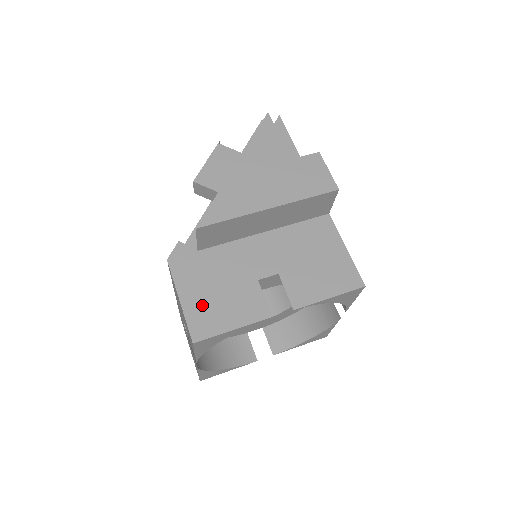
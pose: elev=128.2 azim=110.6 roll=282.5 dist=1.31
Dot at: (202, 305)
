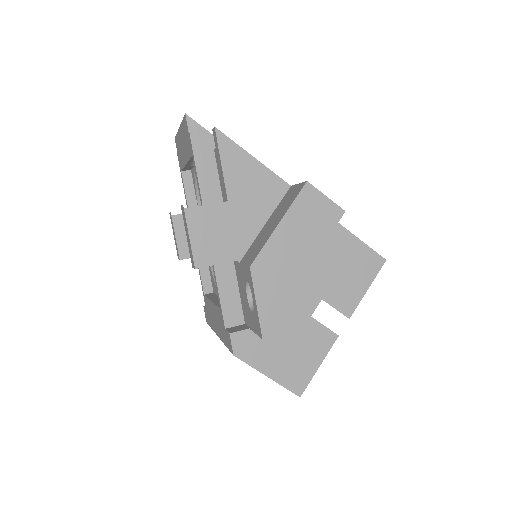
Dot at: (286, 367)
